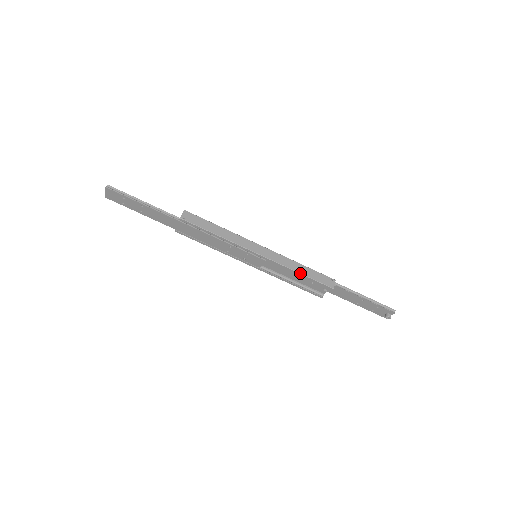
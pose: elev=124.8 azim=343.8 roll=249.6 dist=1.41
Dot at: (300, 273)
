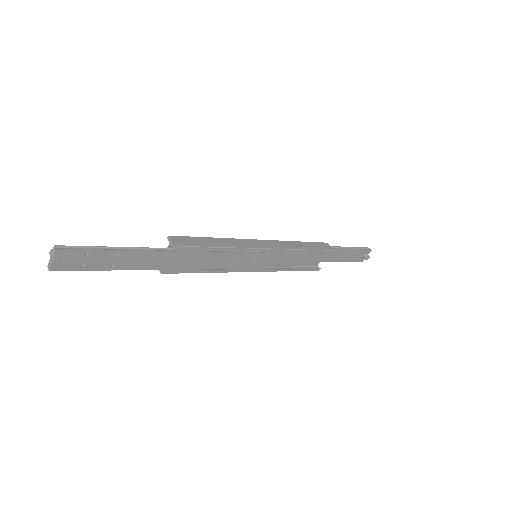
Dot at: (305, 249)
